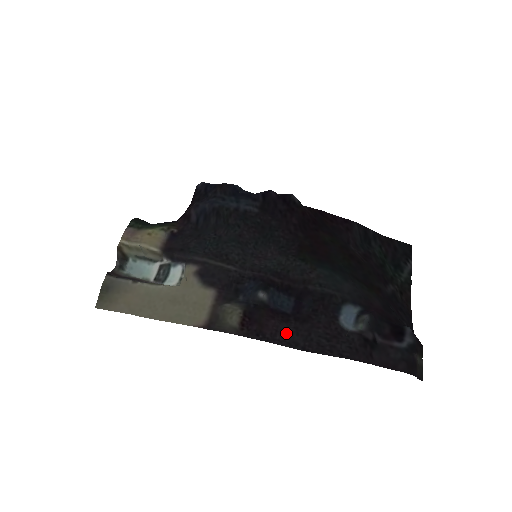
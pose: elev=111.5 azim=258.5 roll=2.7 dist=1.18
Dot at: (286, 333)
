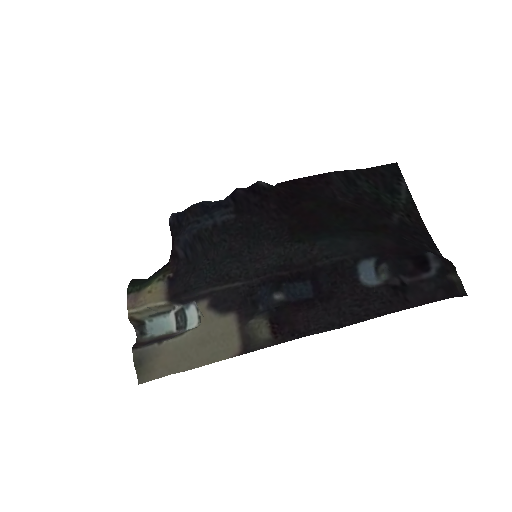
Dot at: (318, 319)
